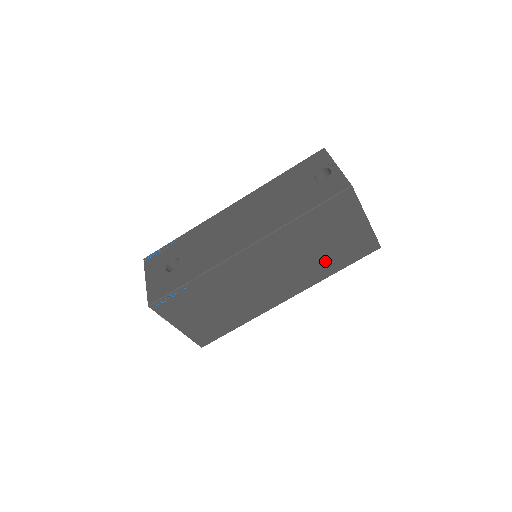
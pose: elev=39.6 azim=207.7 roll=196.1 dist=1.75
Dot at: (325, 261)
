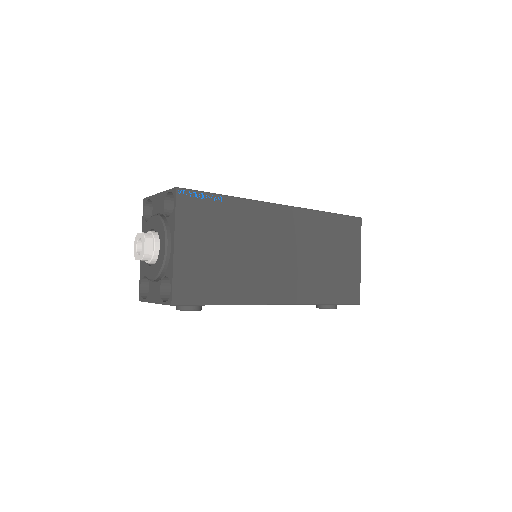
Dot at: (323, 280)
